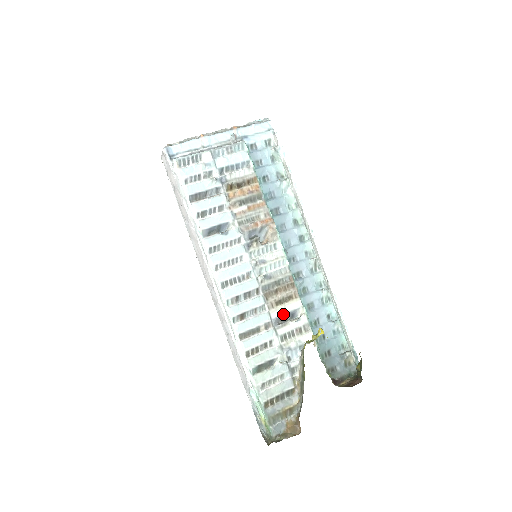
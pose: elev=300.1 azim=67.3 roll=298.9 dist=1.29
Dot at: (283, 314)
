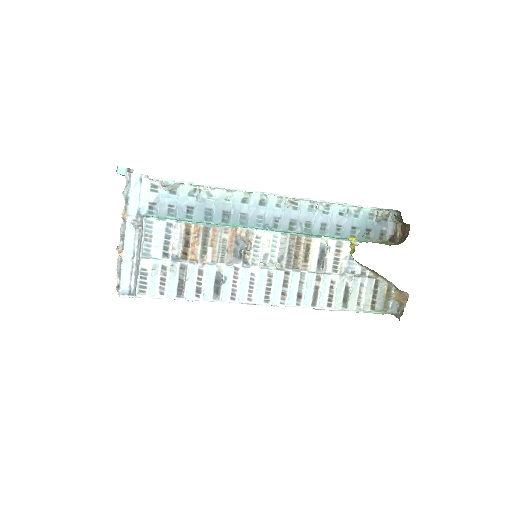
Dot at: (317, 260)
